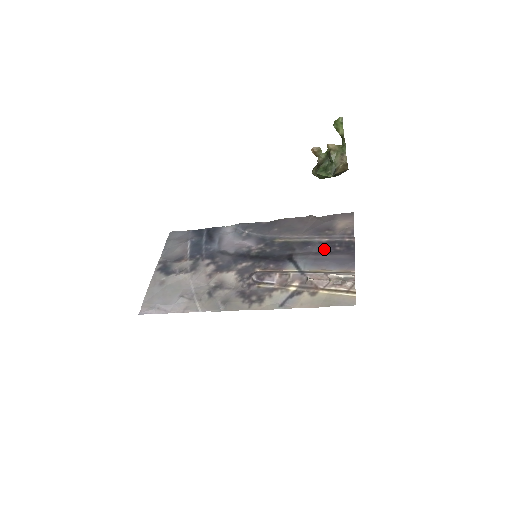
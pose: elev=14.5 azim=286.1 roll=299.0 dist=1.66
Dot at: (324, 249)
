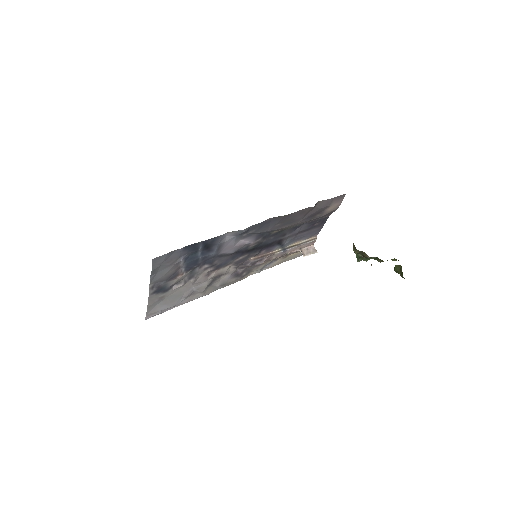
Dot at: (307, 228)
